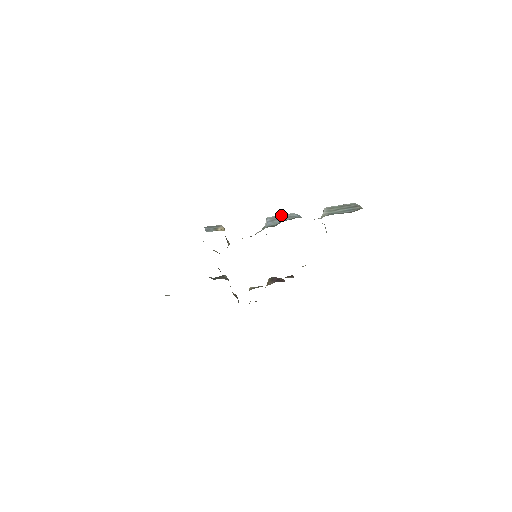
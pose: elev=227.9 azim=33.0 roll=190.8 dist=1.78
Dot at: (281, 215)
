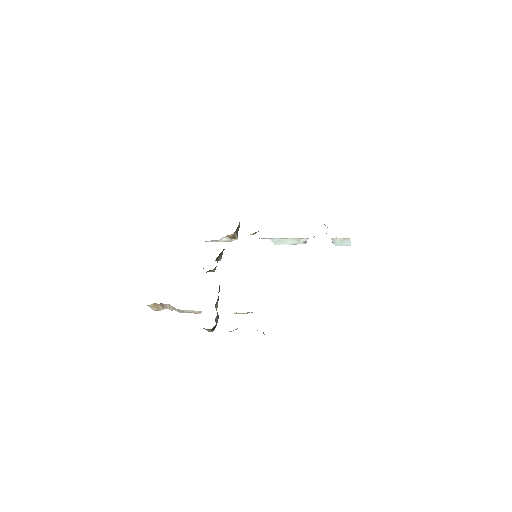
Dot at: occluded
